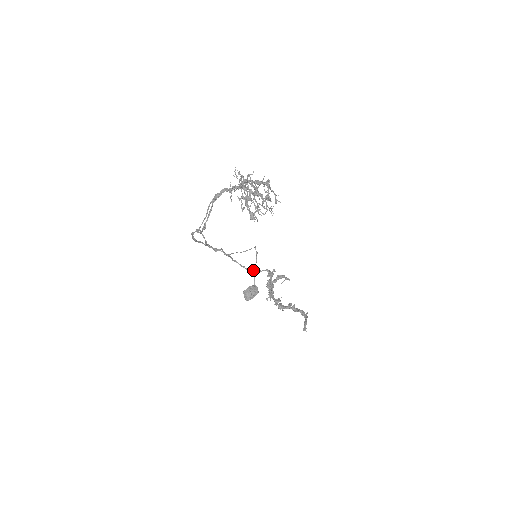
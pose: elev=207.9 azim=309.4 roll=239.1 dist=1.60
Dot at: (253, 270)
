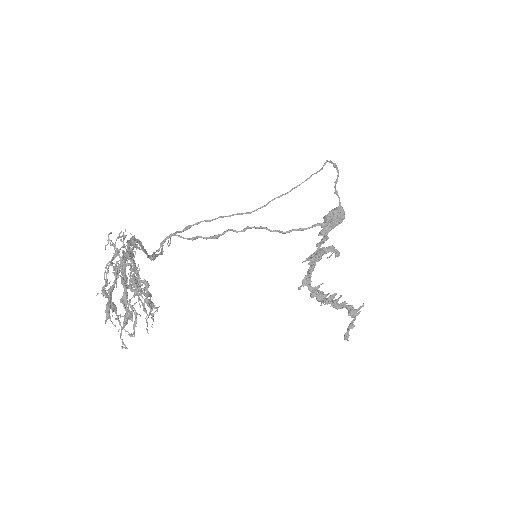
Dot at: (295, 230)
